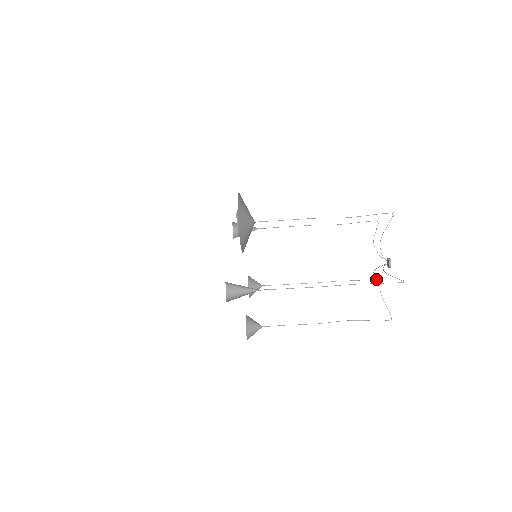
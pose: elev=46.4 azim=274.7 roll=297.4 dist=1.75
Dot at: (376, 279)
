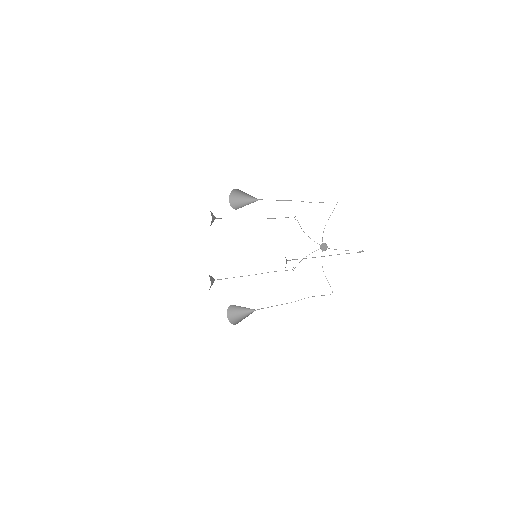
Dot at: occluded
